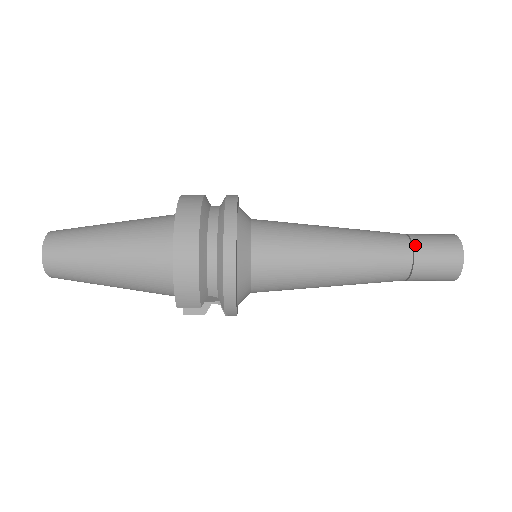
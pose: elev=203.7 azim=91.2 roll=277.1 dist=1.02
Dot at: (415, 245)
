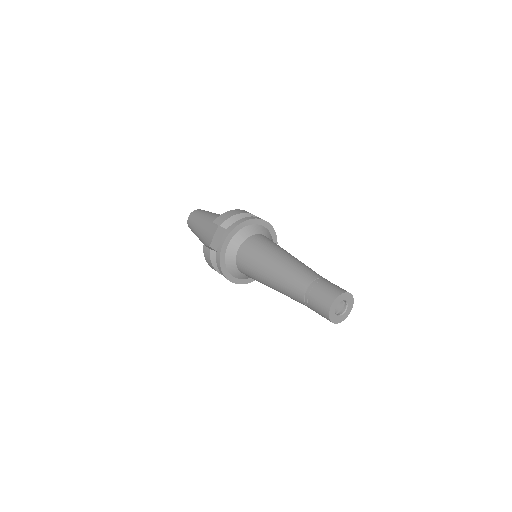
Dot at: occluded
